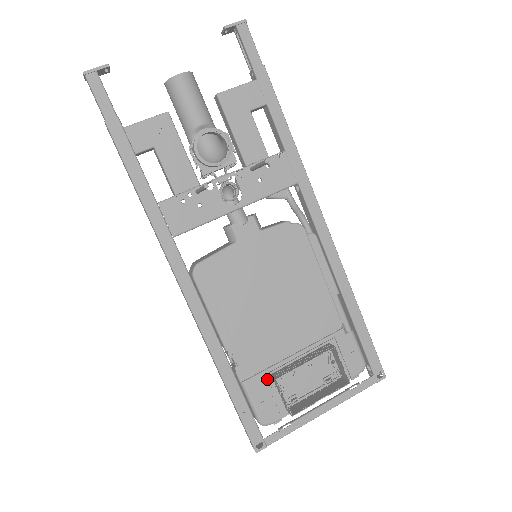
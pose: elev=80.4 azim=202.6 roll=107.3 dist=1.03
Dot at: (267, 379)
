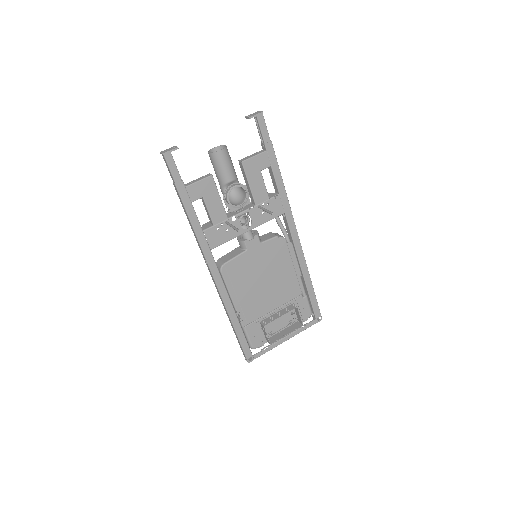
Dot at: (257, 325)
